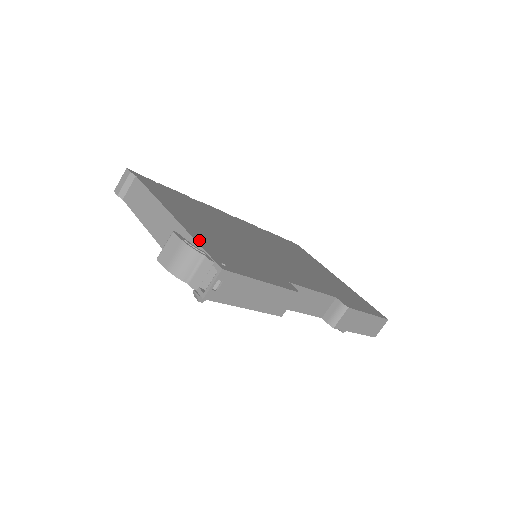
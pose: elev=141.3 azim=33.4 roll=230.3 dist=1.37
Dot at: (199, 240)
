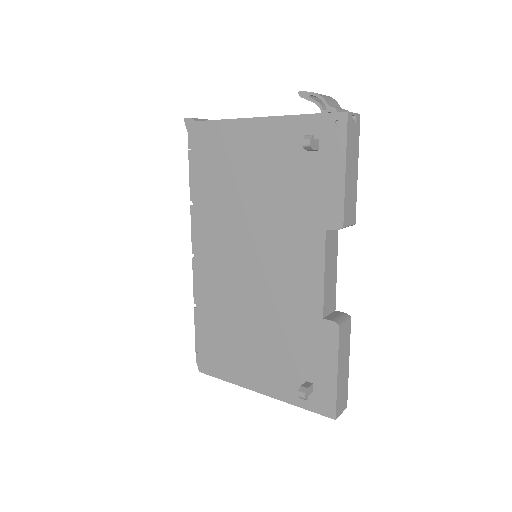
Dot at: occluded
